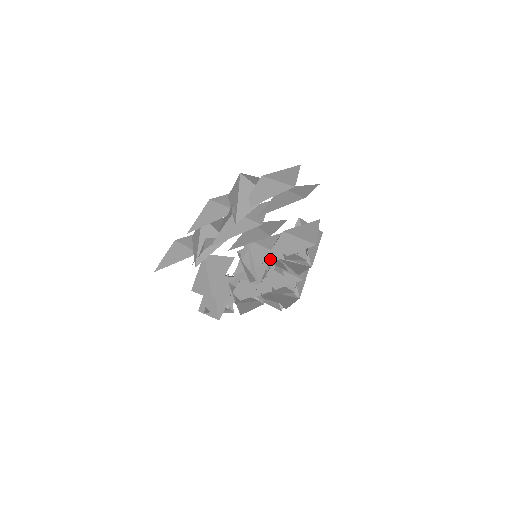
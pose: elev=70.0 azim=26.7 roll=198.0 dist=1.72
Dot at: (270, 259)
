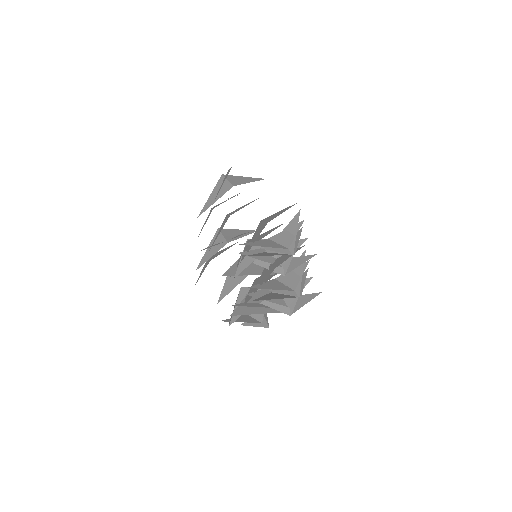
Dot at: (246, 251)
